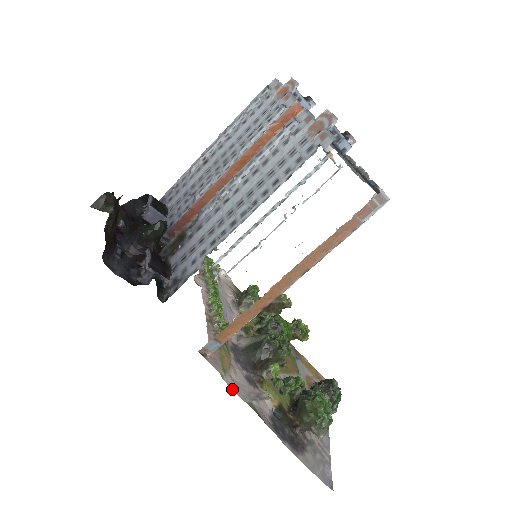
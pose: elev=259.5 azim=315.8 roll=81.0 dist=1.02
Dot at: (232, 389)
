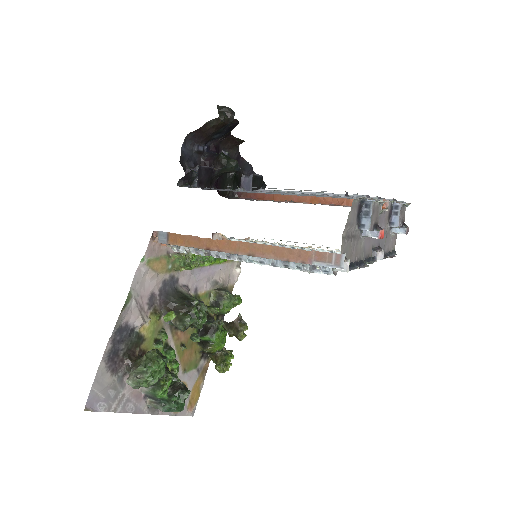
Dot at: (136, 273)
